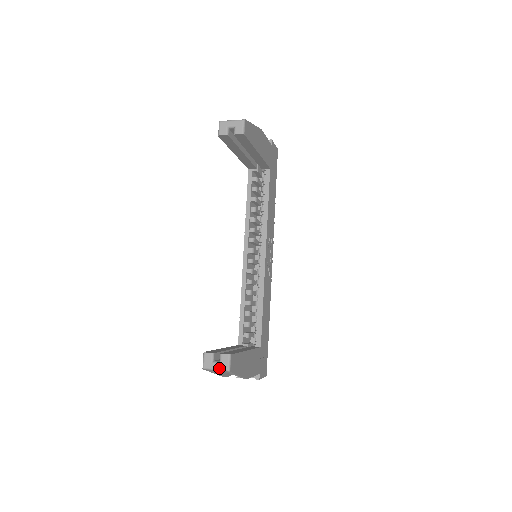
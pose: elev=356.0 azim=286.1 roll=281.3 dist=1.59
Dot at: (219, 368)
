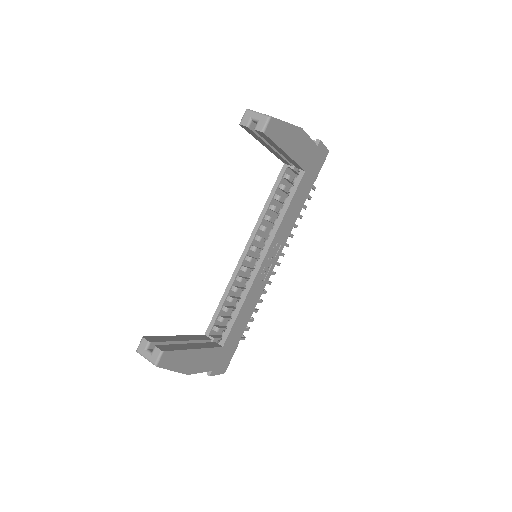
Dot at: (149, 358)
